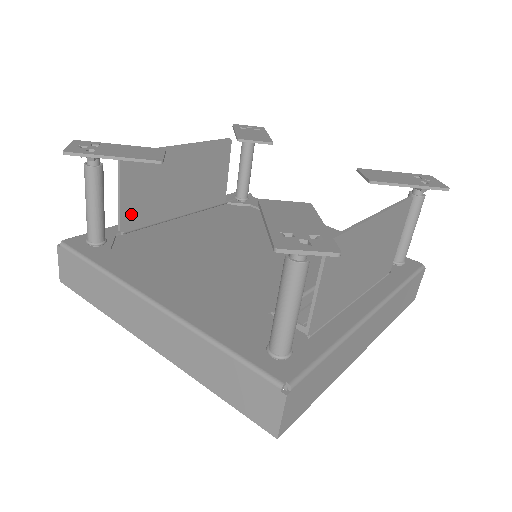
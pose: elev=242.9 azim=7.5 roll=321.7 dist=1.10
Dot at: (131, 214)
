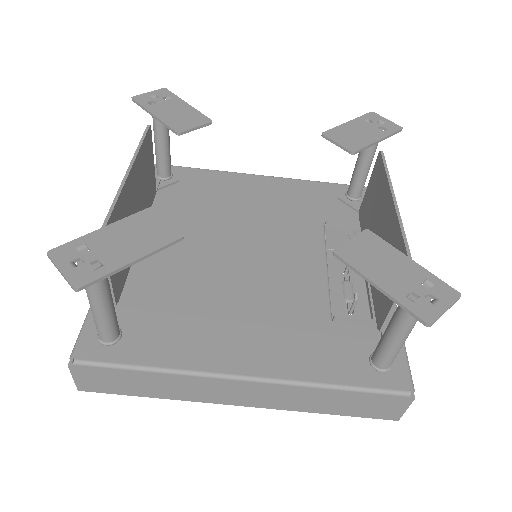
Dot at: (118, 281)
